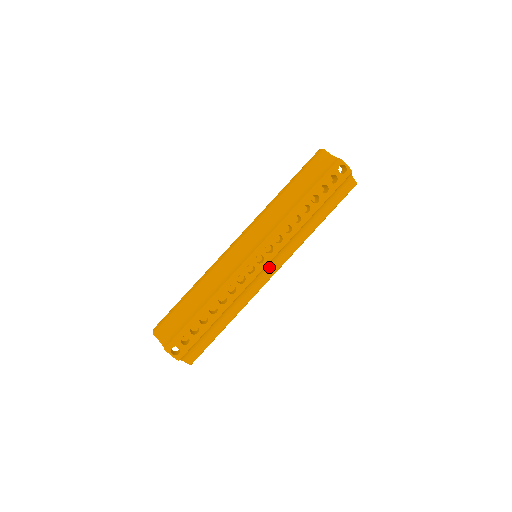
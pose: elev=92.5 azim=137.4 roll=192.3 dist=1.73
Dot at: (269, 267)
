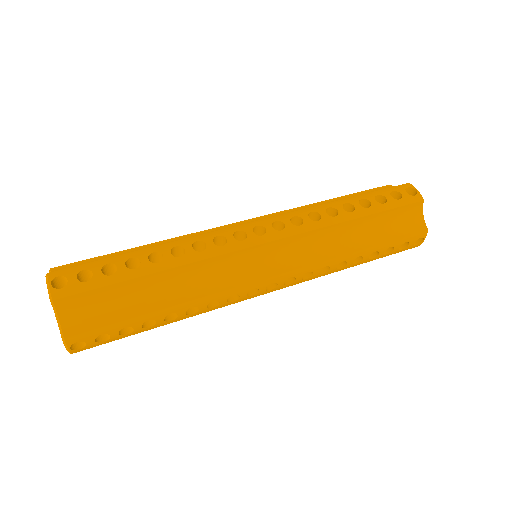
Dot at: (268, 259)
